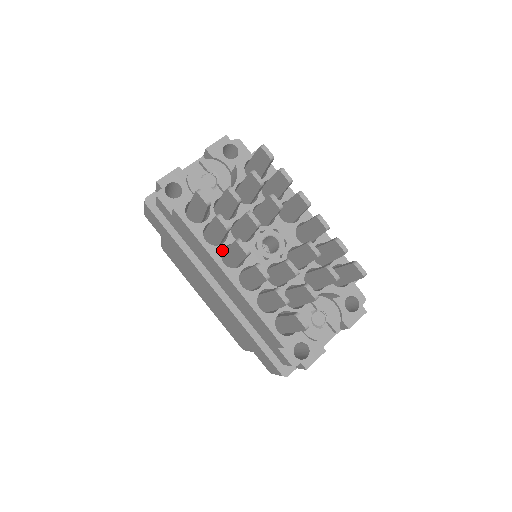
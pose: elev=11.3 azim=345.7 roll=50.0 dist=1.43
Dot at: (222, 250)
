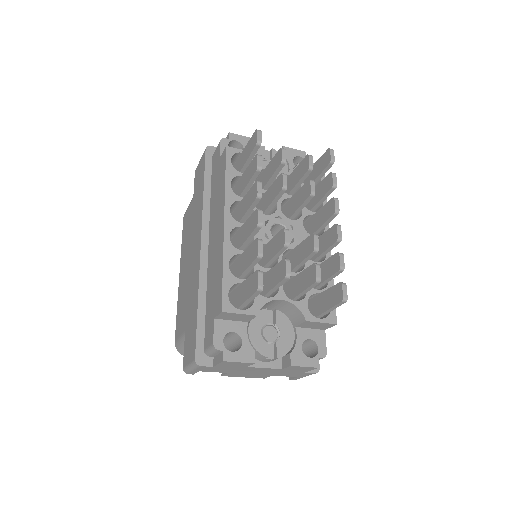
Dot at: occluded
